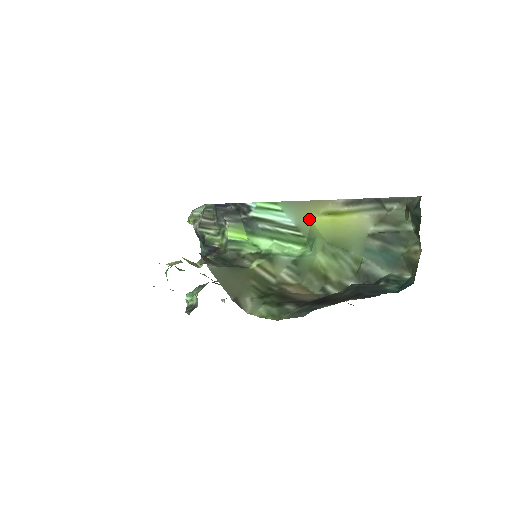
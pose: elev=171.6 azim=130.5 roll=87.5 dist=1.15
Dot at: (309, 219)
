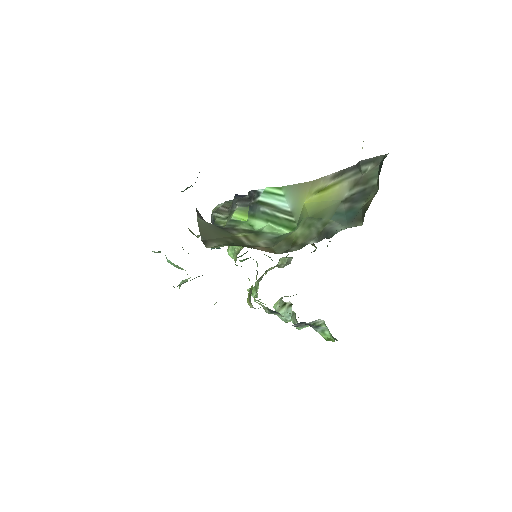
Dot at: (303, 202)
